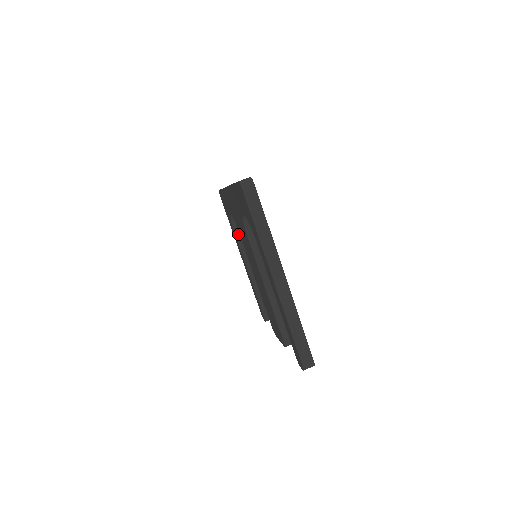
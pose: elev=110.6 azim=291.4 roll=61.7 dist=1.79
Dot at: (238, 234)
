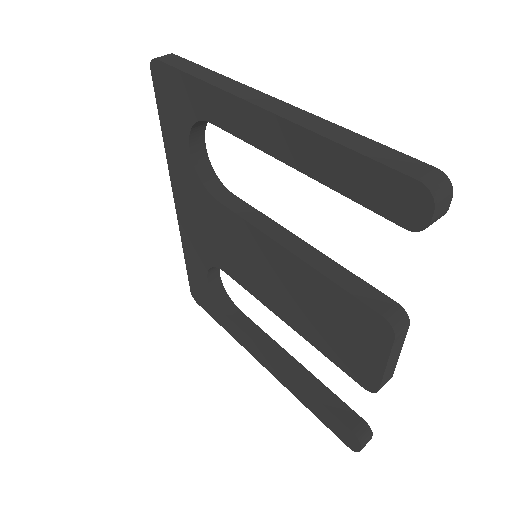
Dot at: (237, 320)
